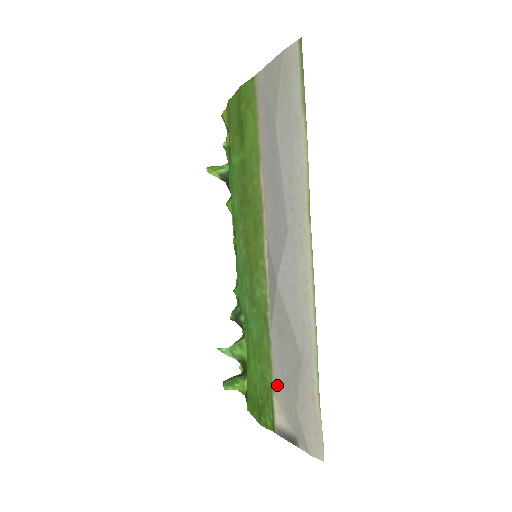
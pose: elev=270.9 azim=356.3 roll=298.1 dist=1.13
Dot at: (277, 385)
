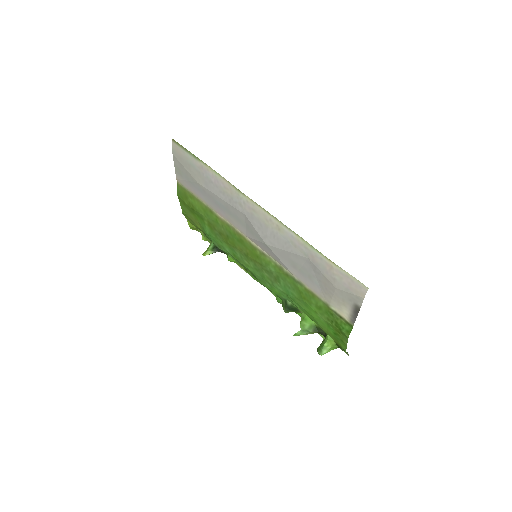
Dot at: (324, 297)
